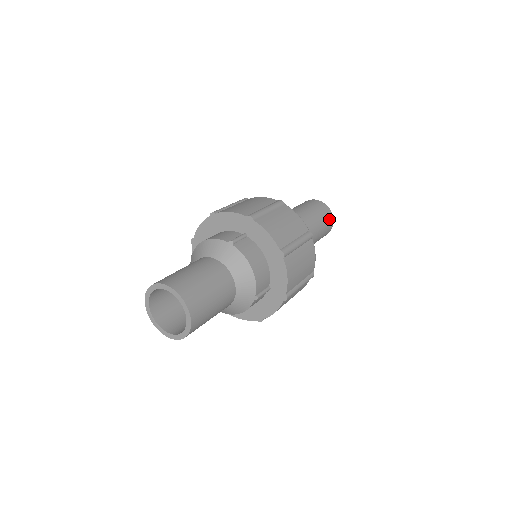
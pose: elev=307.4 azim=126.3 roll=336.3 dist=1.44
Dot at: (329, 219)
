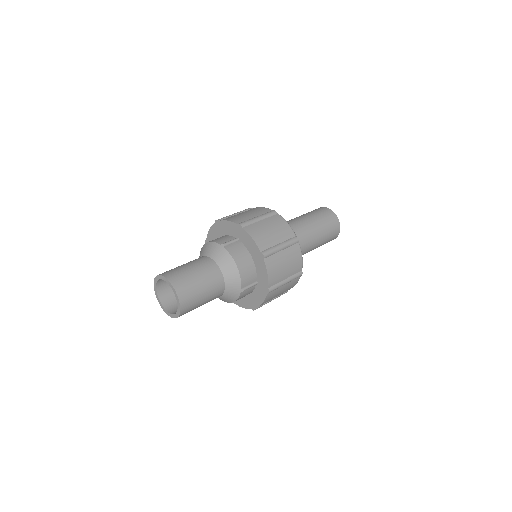
Dot at: (335, 225)
